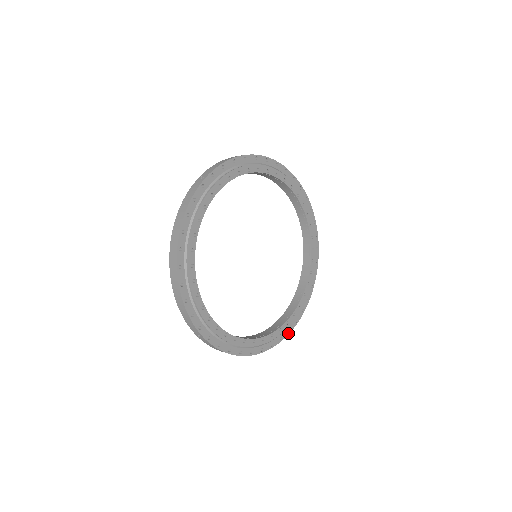
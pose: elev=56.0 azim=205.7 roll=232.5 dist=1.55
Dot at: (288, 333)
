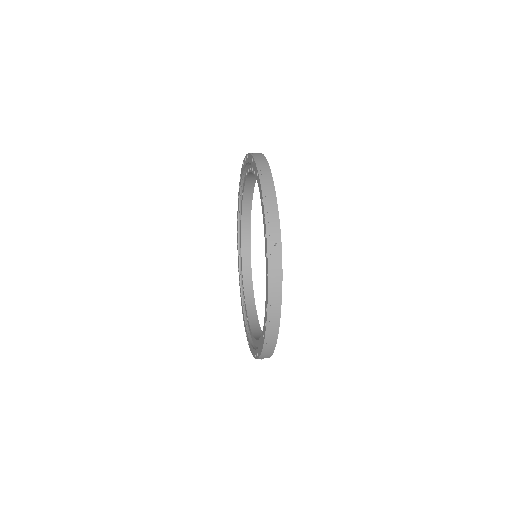
Dot at: occluded
